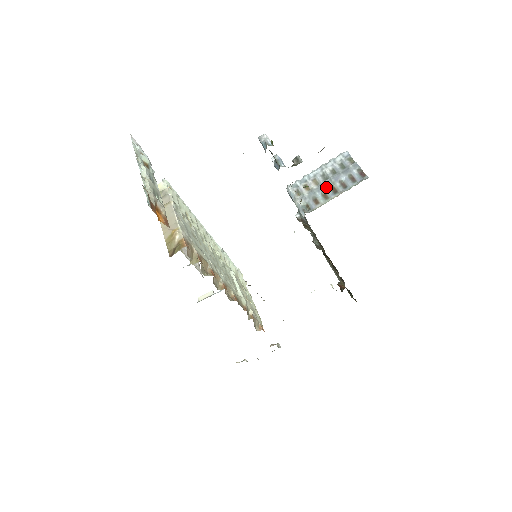
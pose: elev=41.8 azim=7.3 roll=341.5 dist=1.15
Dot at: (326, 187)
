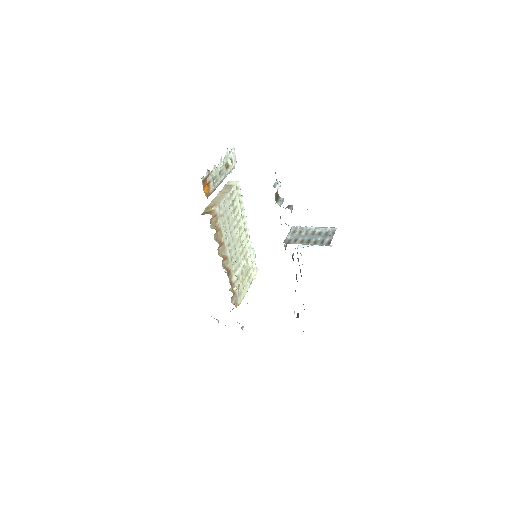
Dot at: (307, 237)
